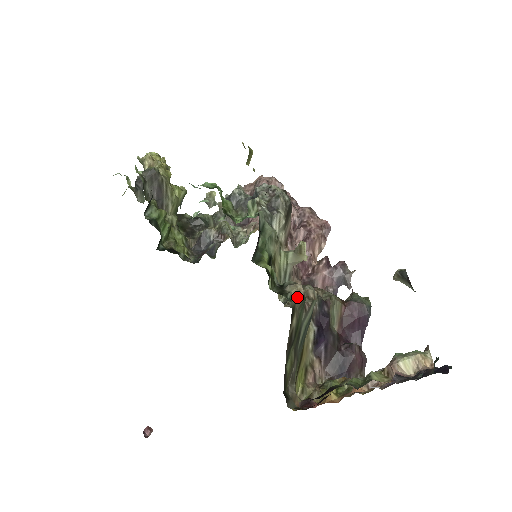
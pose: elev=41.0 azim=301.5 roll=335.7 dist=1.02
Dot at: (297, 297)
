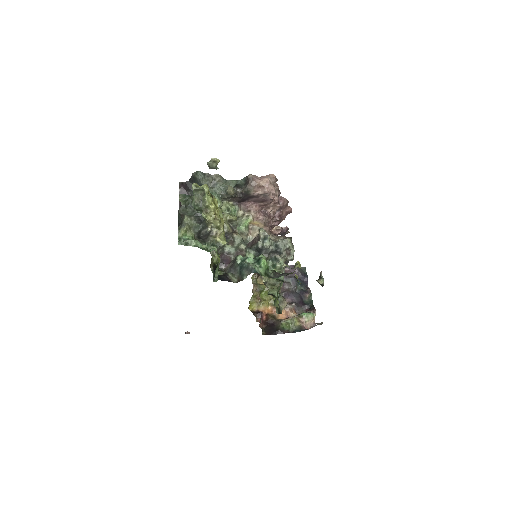
Dot at: occluded
